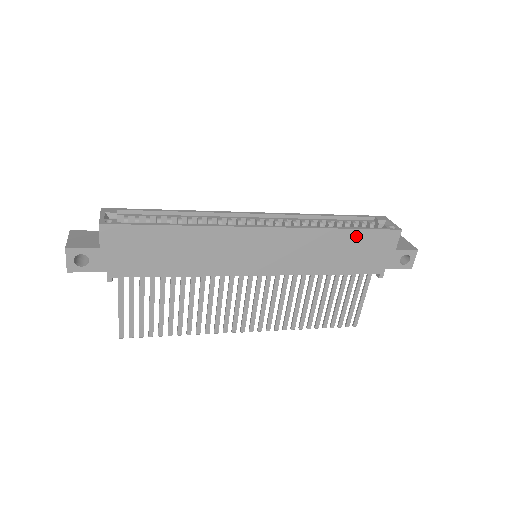
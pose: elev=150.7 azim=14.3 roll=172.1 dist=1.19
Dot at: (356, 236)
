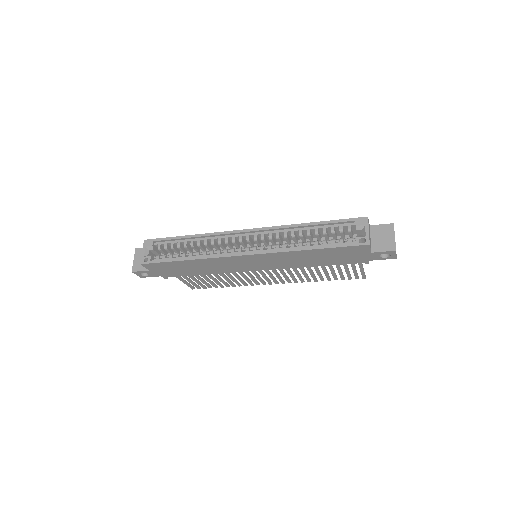
Dot at: (326, 251)
